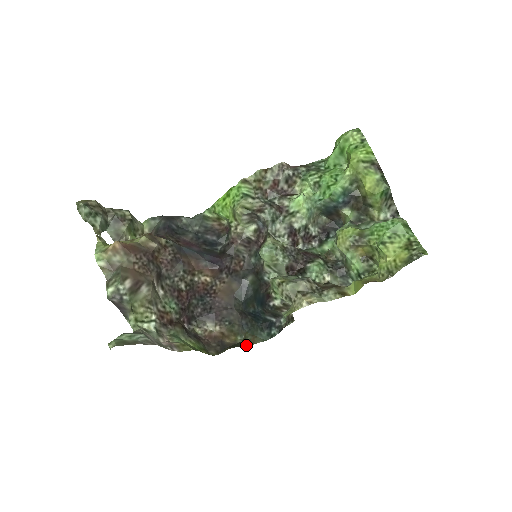
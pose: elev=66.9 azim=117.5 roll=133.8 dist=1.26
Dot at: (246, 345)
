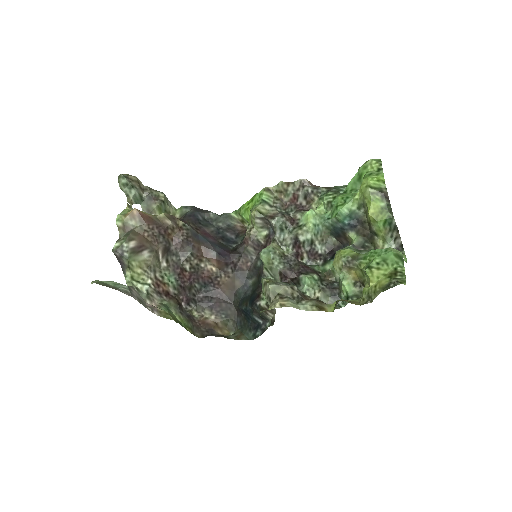
Dot at: (230, 338)
